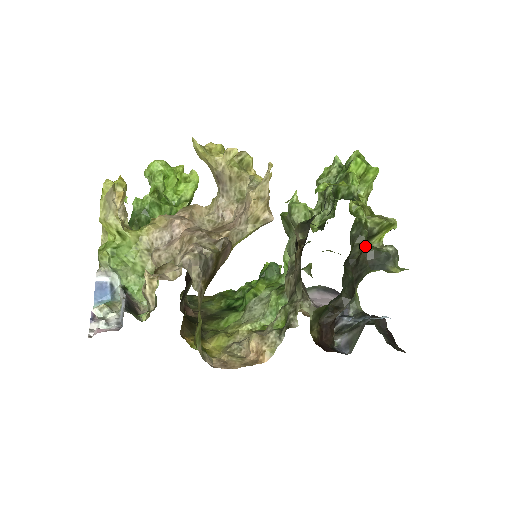
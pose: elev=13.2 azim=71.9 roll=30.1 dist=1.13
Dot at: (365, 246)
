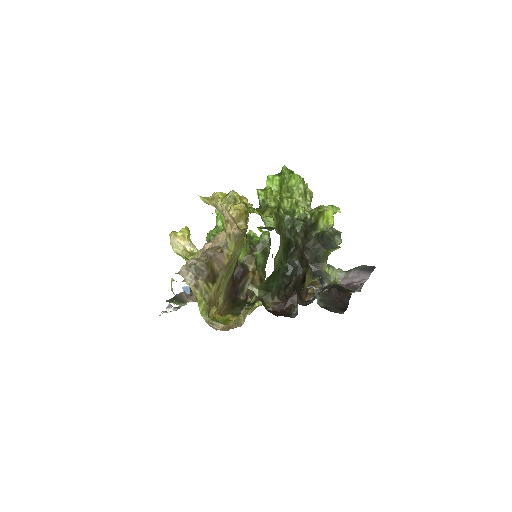
Dot at: (317, 232)
